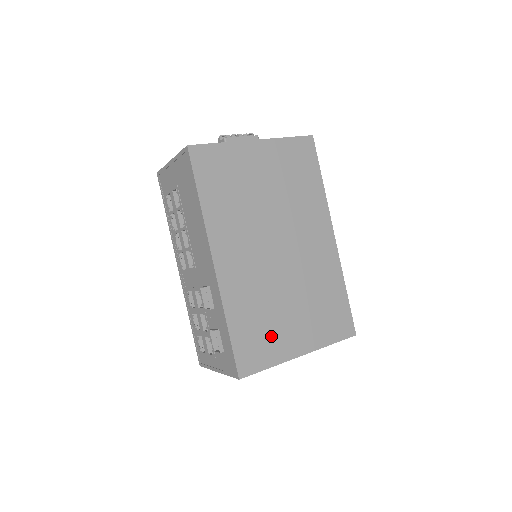
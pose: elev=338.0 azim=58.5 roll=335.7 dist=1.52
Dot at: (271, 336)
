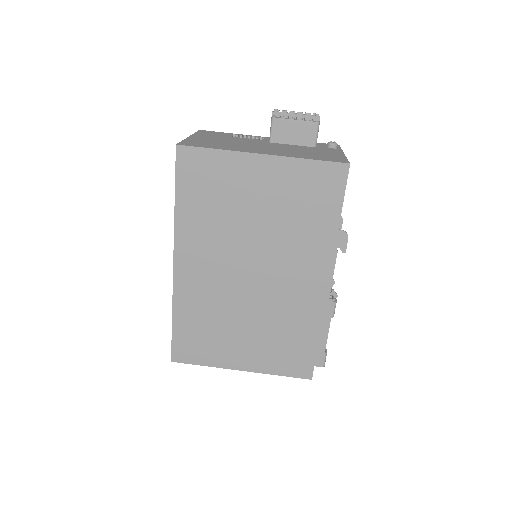
Dot at: (214, 343)
